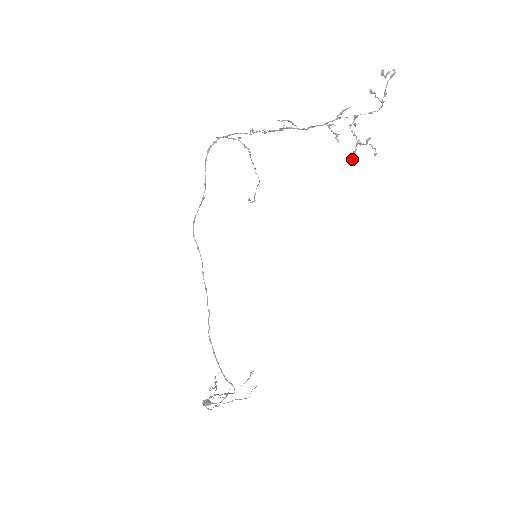
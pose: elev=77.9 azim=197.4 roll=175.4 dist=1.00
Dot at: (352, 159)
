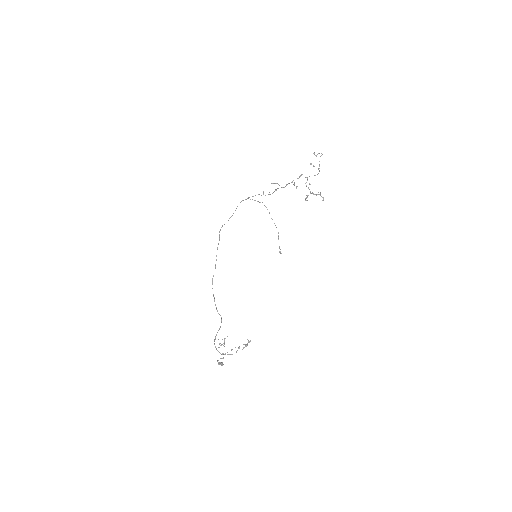
Dot at: occluded
